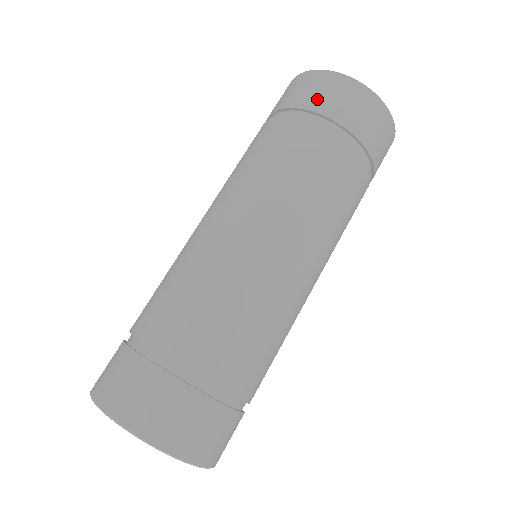
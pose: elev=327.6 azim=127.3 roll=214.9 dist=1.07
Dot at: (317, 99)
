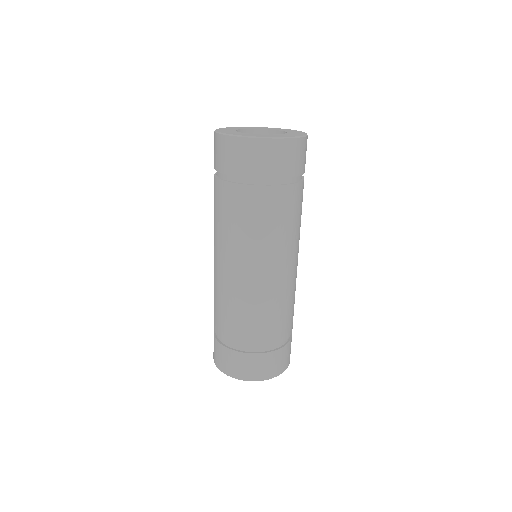
Dot at: (264, 167)
